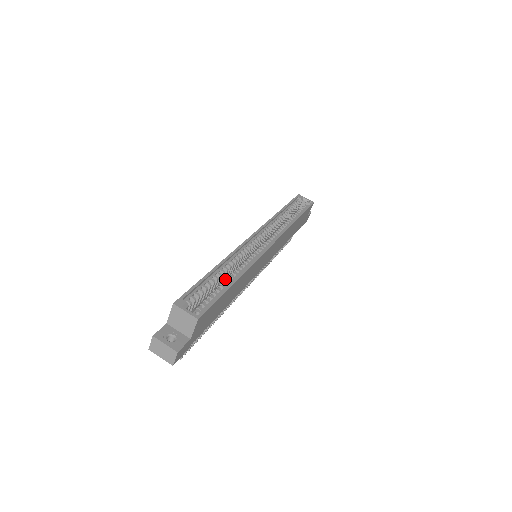
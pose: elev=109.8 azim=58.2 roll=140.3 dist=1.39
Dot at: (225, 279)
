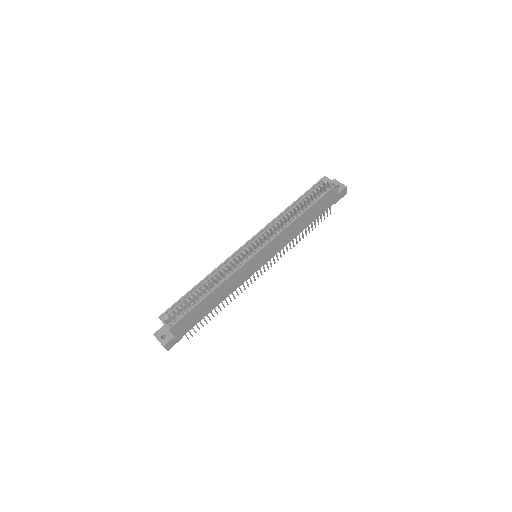
Dot at: occluded
